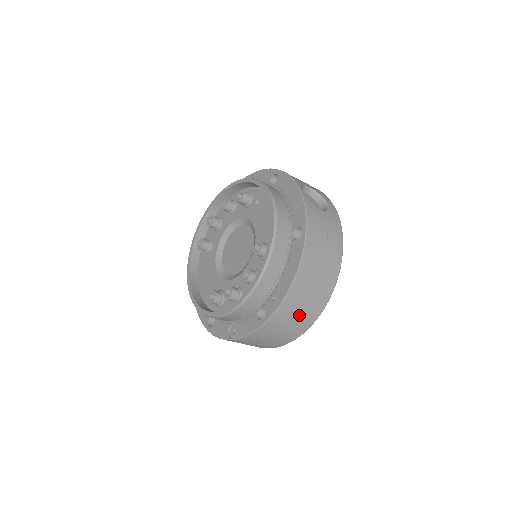
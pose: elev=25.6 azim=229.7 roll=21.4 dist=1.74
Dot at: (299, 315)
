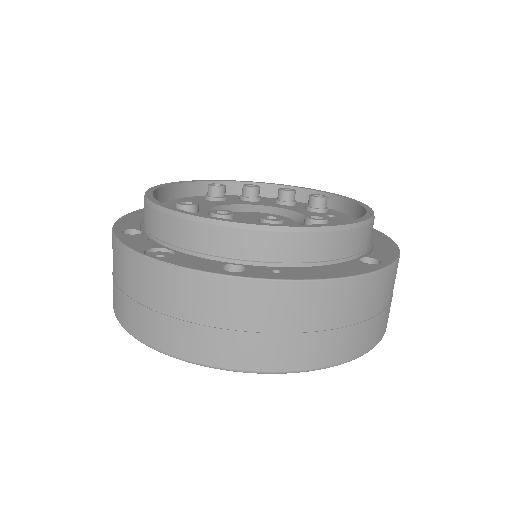
Dot at: (267, 332)
